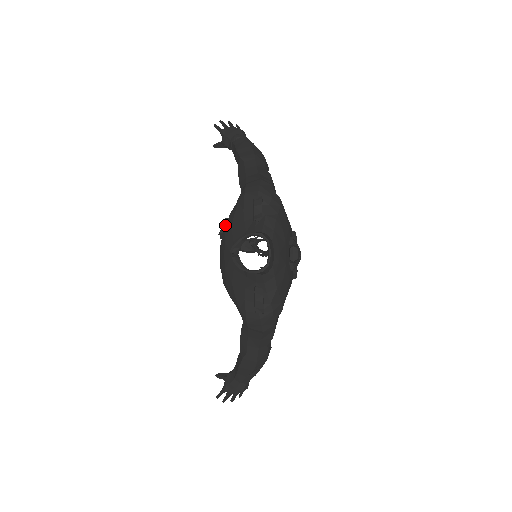
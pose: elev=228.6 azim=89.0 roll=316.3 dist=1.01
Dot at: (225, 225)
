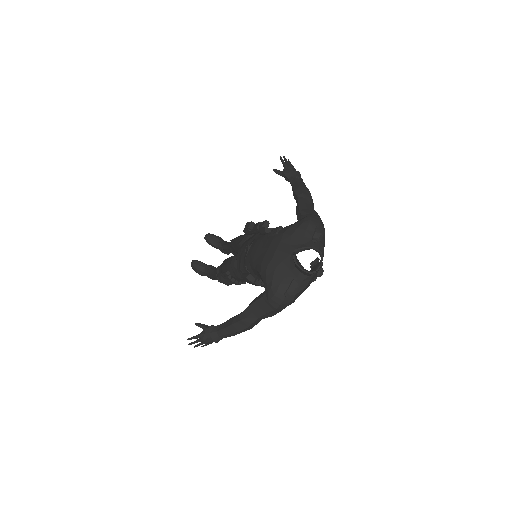
Dot at: (280, 230)
